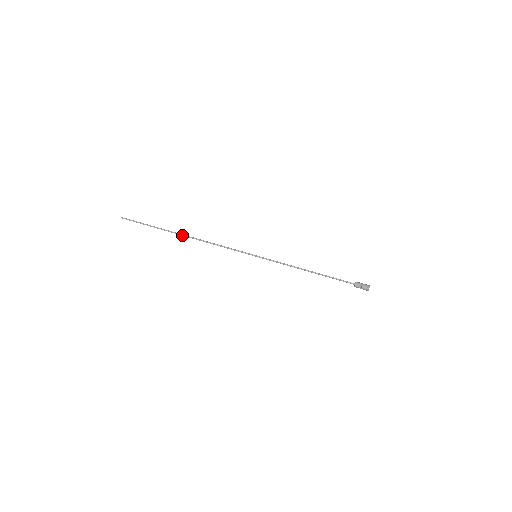
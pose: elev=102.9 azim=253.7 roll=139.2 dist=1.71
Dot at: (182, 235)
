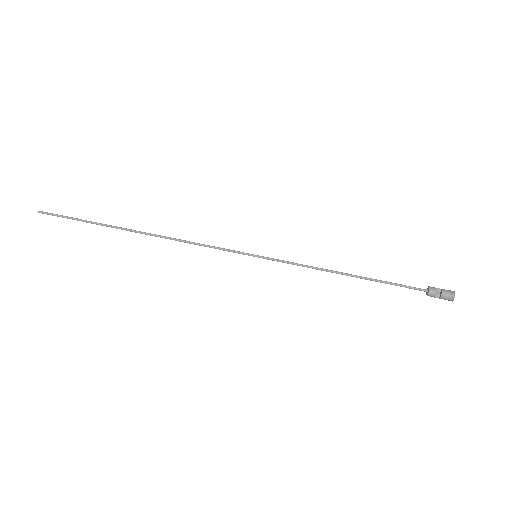
Dot at: (135, 231)
